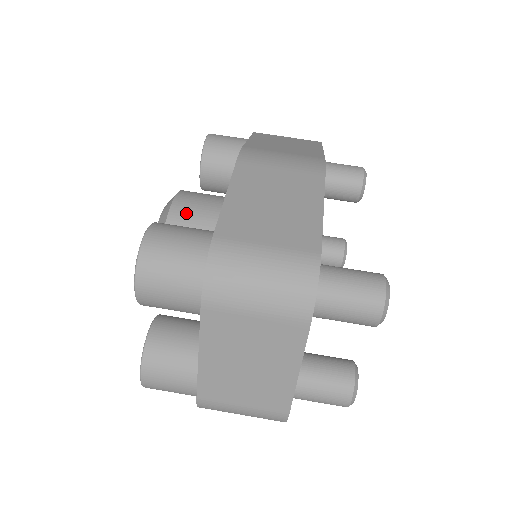
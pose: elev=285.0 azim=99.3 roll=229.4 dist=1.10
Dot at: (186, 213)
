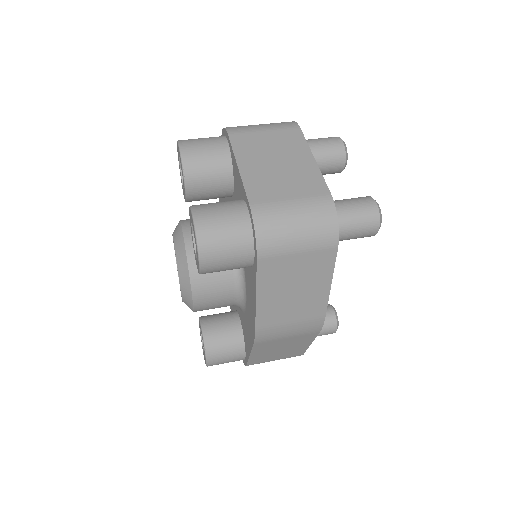
Dot at: occluded
